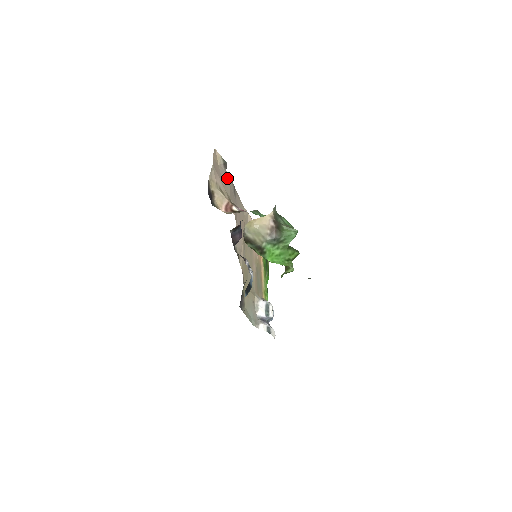
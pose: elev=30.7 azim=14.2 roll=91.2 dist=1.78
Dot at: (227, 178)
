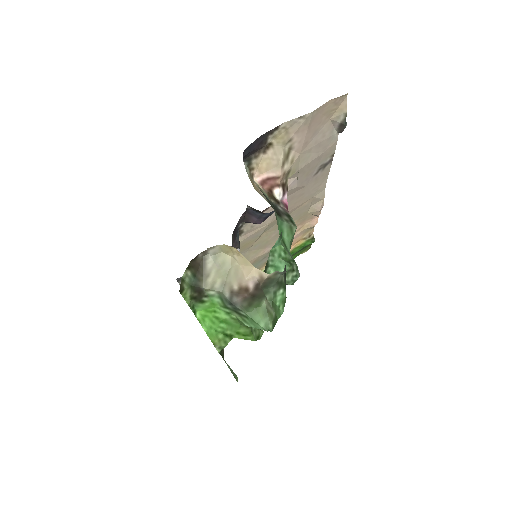
Dot at: (327, 144)
